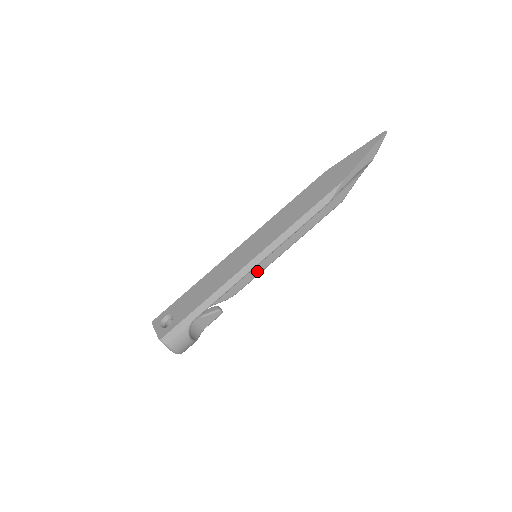
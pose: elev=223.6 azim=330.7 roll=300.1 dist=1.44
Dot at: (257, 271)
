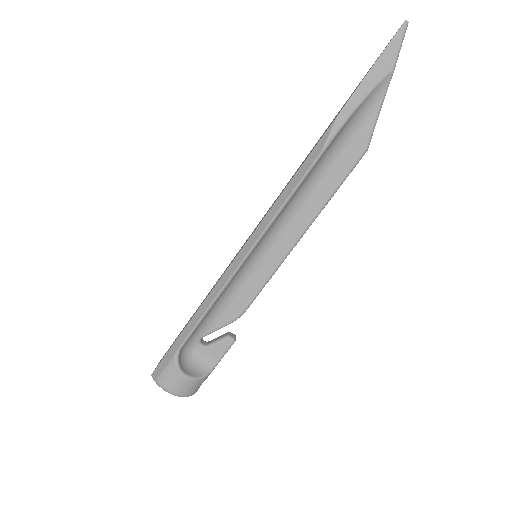
Dot at: (262, 277)
